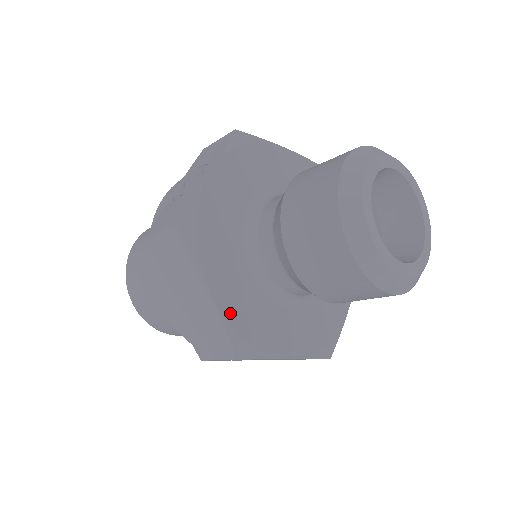
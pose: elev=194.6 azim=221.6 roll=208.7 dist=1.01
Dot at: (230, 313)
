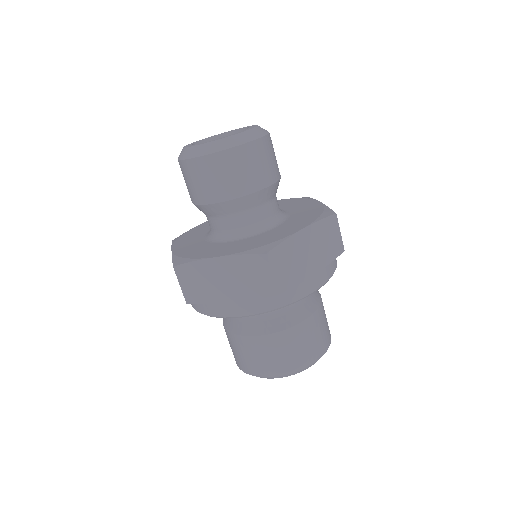
Dot at: (238, 251)
